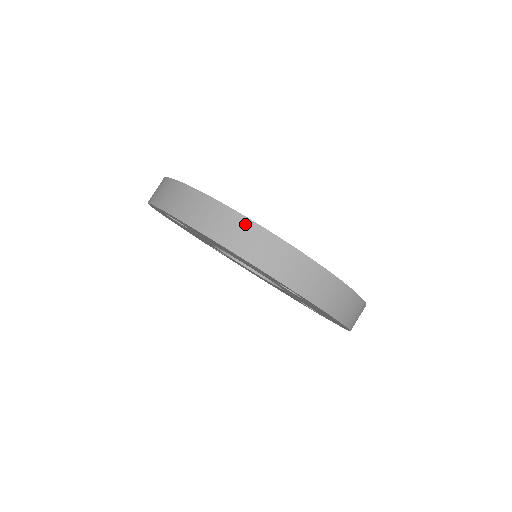
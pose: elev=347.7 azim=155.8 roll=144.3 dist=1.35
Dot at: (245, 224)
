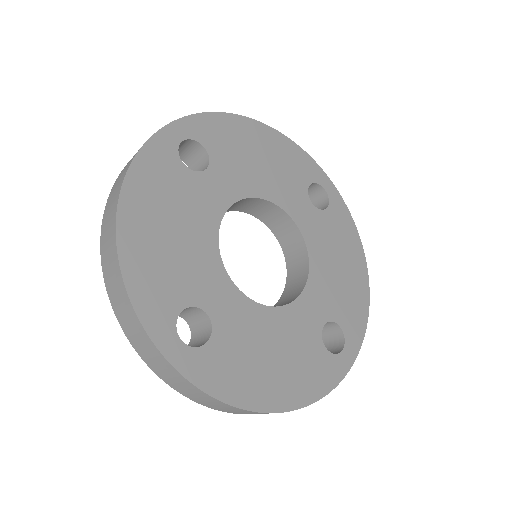
Dot at: (113, 248)
